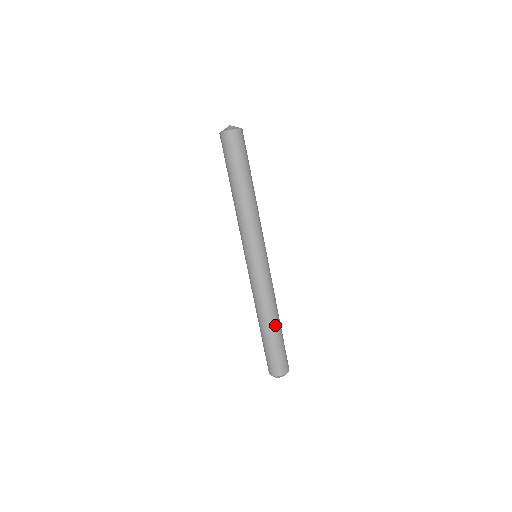
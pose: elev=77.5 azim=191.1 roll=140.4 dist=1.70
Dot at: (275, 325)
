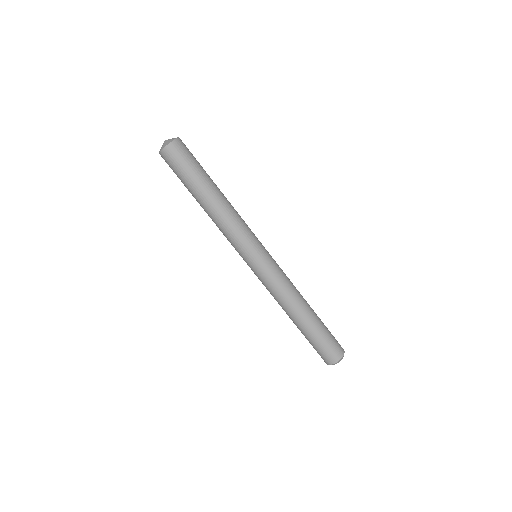
Dot at: (306, 317)
